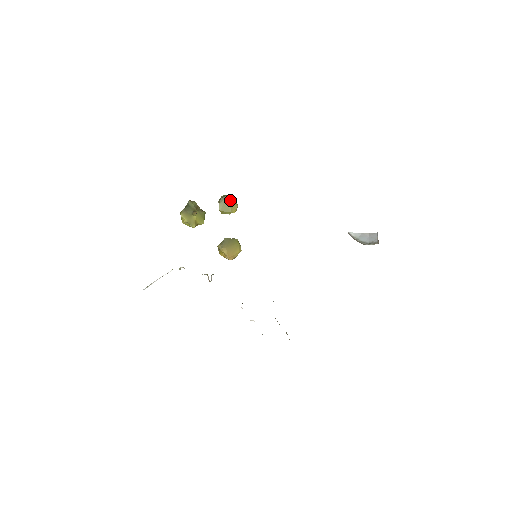
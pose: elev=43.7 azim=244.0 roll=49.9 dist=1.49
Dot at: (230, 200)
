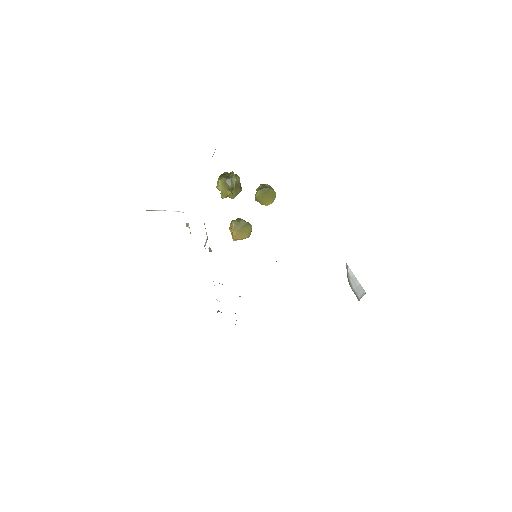
Dot at: (270, 194)
